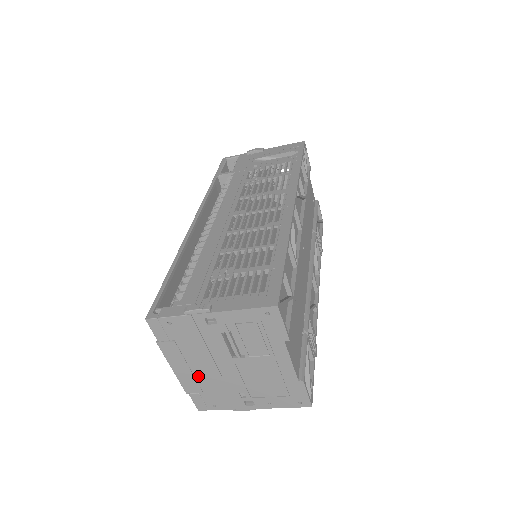
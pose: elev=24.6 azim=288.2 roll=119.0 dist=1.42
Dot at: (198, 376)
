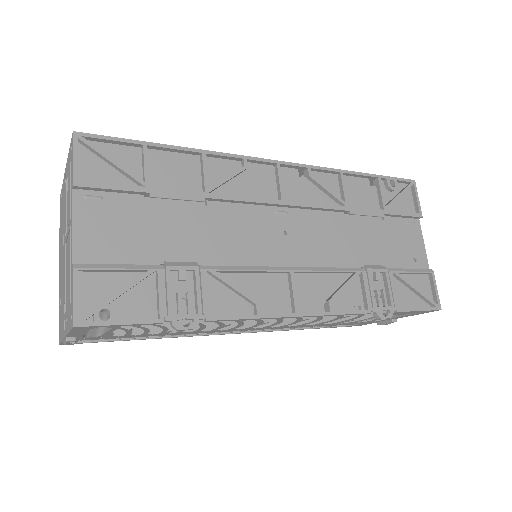
Dot at: (61, 276)
